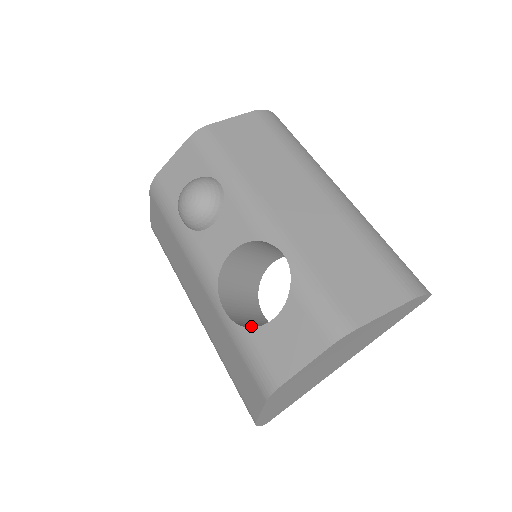
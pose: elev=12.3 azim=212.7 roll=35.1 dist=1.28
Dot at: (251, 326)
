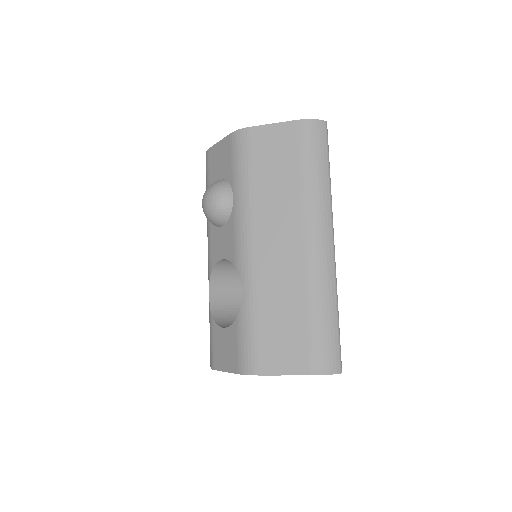
Dot at: (224, 313)
